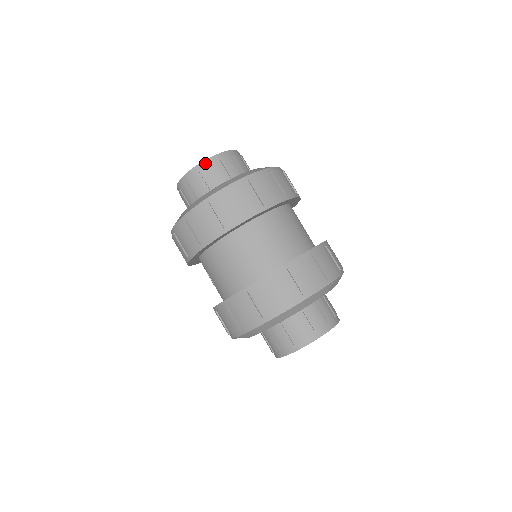
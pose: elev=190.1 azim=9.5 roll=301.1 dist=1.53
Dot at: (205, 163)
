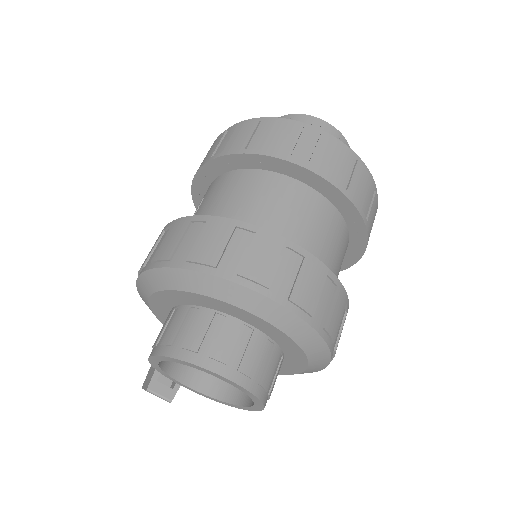
Dot at: (325, 124)
